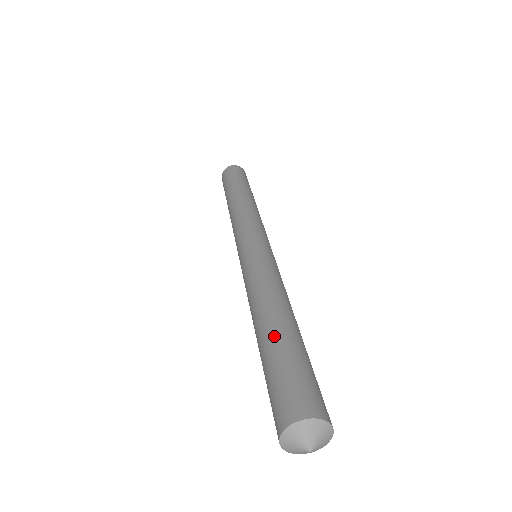
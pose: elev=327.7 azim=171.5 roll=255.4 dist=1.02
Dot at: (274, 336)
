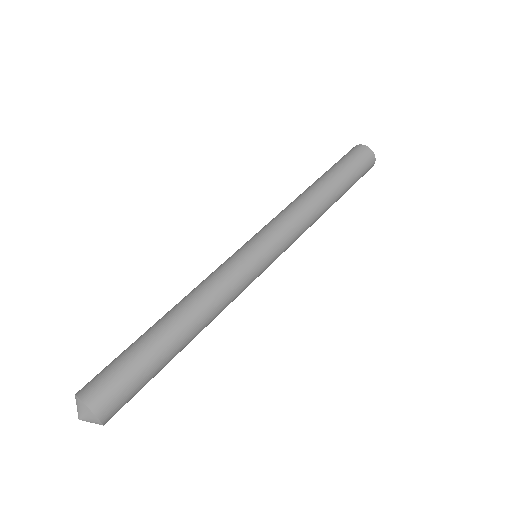
Dot at: (146, 332)
